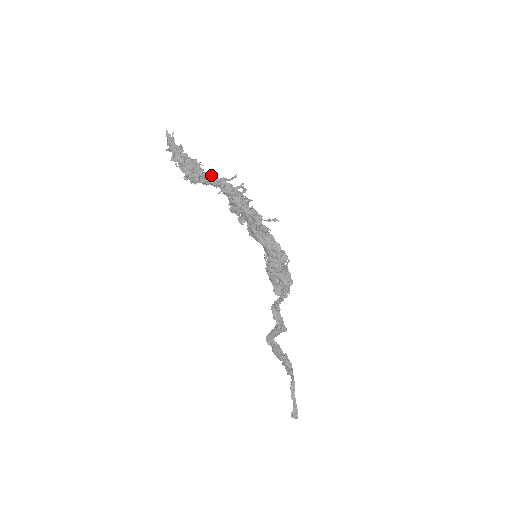
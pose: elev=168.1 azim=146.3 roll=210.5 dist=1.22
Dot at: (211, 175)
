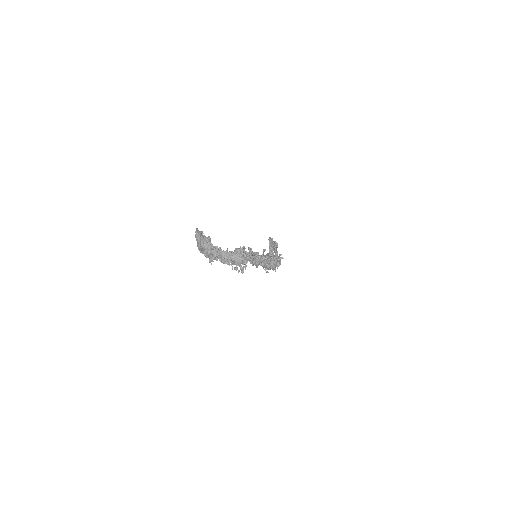
Dot at: (223, 256)
